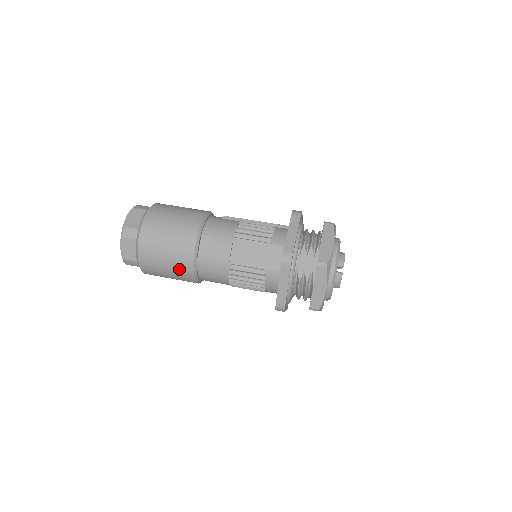
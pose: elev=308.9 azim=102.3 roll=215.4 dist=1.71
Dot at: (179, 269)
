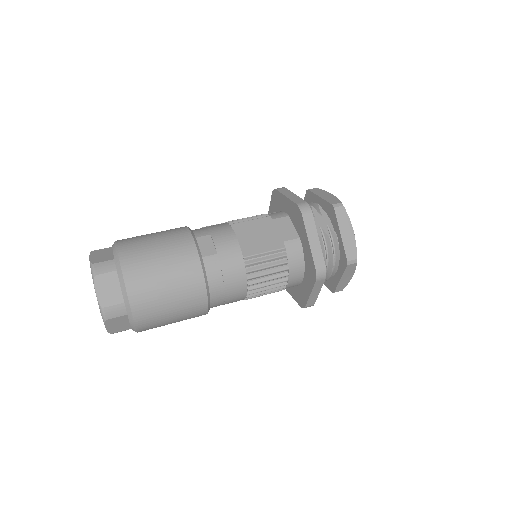
Dot at: (185, 284)
